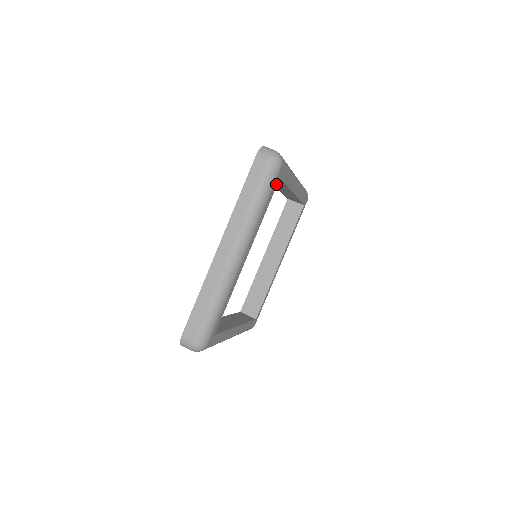
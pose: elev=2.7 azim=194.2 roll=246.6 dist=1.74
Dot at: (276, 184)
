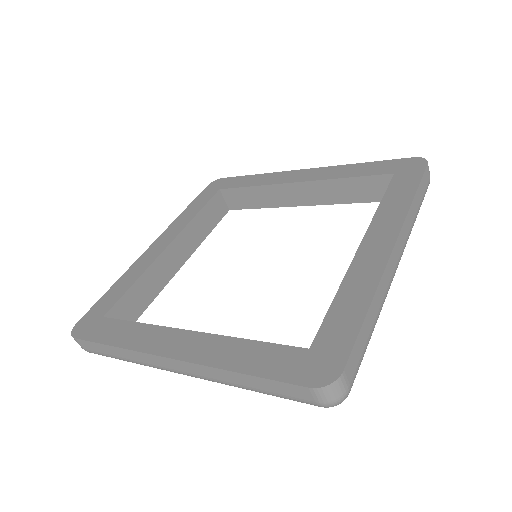
Dot at: occluded
